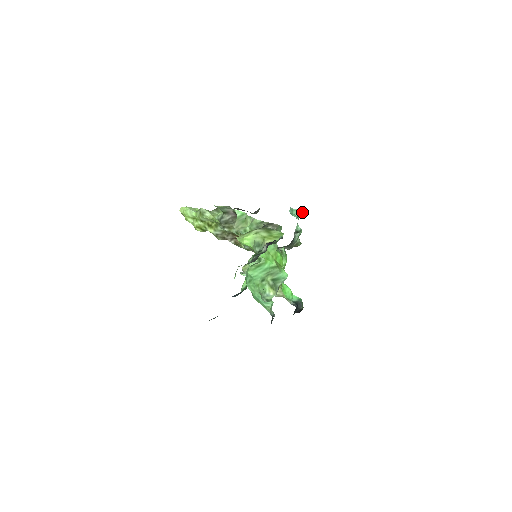
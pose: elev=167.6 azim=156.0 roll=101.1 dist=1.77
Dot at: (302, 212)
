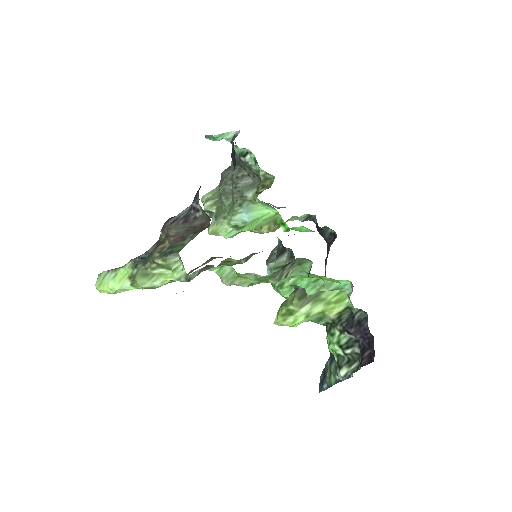
Dot at: (232, 133)
